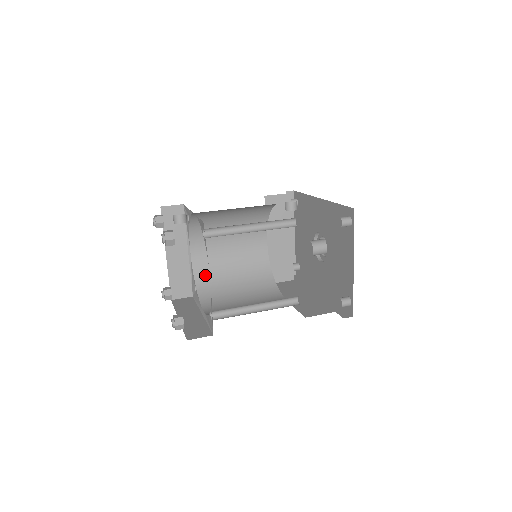
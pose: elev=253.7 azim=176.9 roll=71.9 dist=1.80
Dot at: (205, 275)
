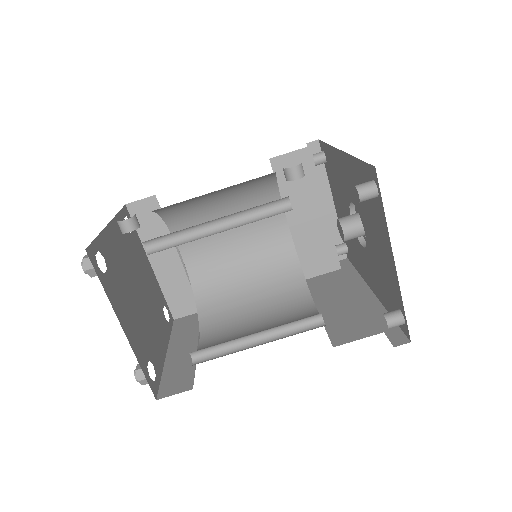
Dot at: (207, 284)
